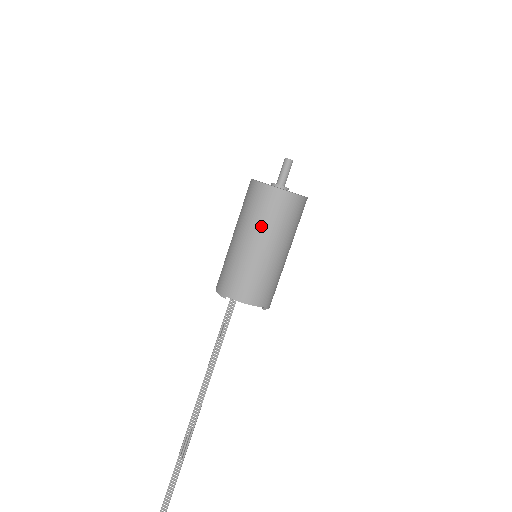
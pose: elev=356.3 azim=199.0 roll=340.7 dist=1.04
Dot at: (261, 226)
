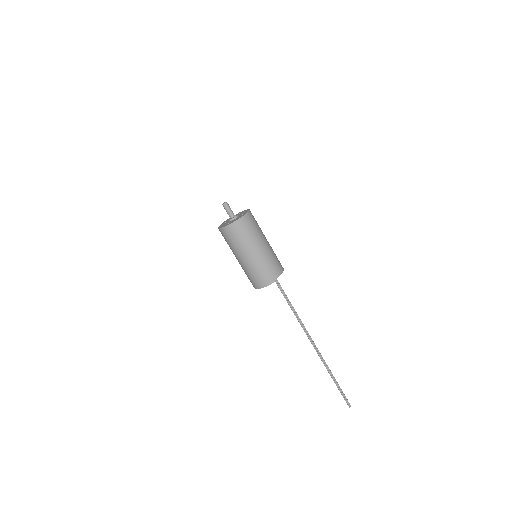
Dot at: (256, 236)
